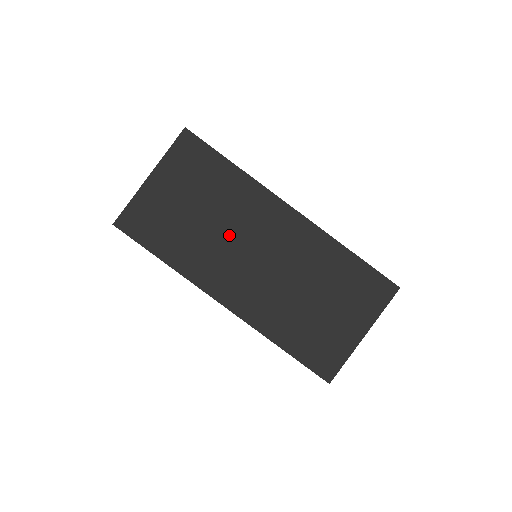
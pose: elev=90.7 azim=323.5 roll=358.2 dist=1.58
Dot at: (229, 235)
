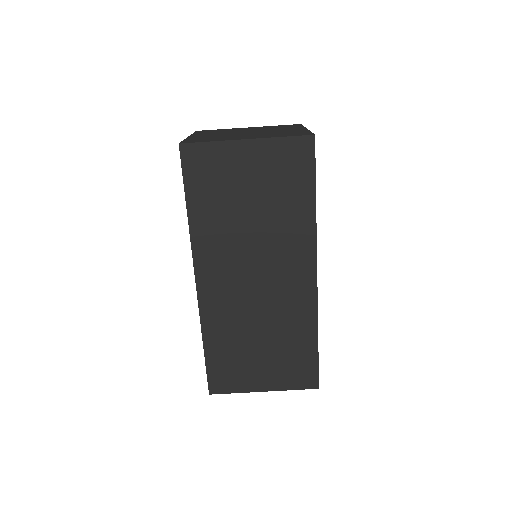
Dot at: (254, 245)
